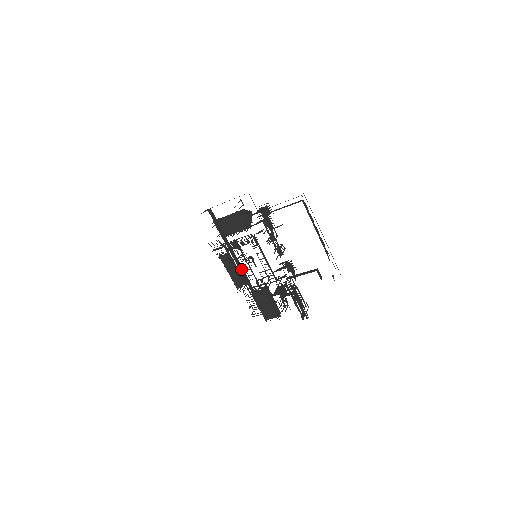
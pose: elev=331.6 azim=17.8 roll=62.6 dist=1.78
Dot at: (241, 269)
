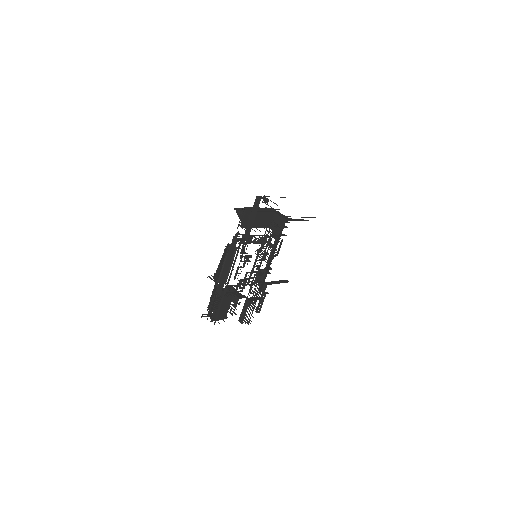
Dot at: occluded
